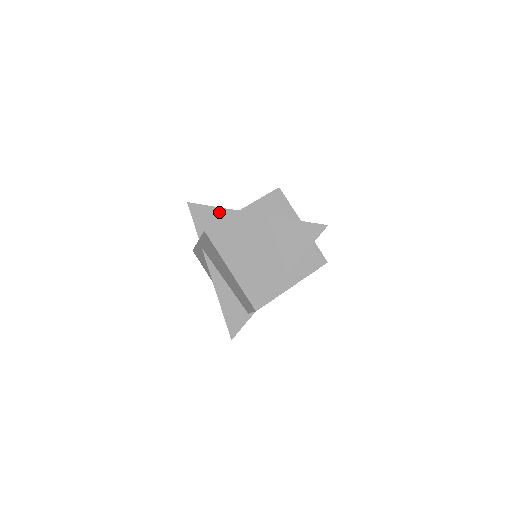
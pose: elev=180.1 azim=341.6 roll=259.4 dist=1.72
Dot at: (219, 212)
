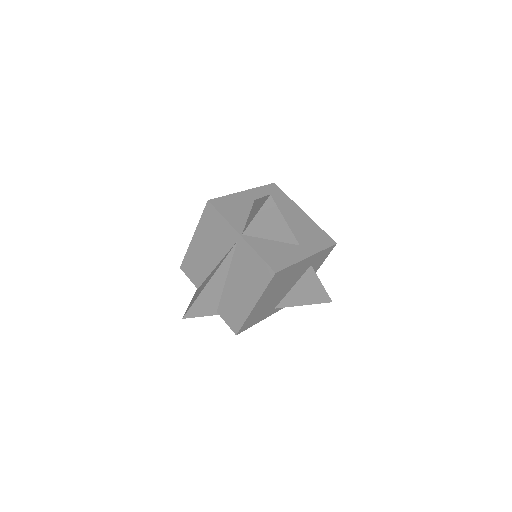
Dot at: (284, 230)
